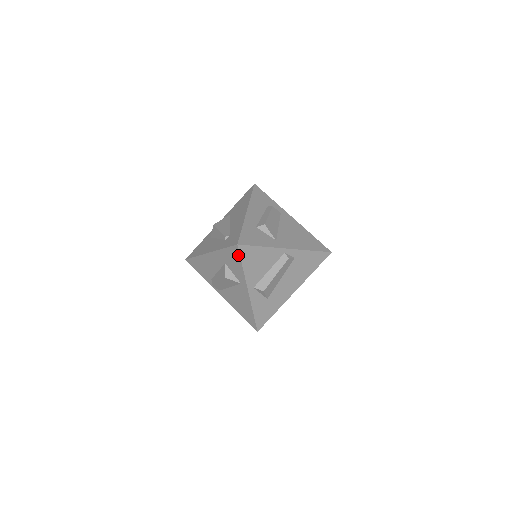
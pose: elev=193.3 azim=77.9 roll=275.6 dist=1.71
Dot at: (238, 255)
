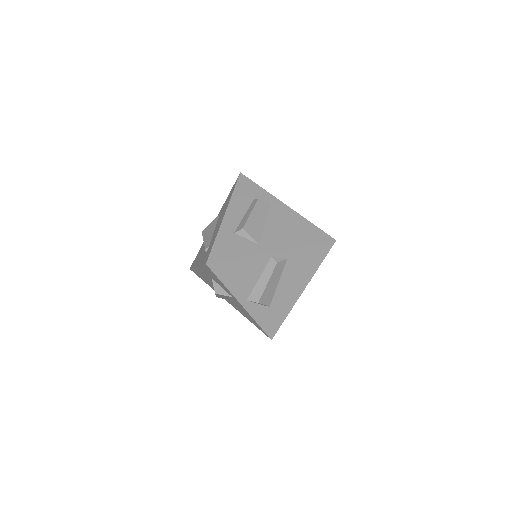
Dot at: (213, 273)
